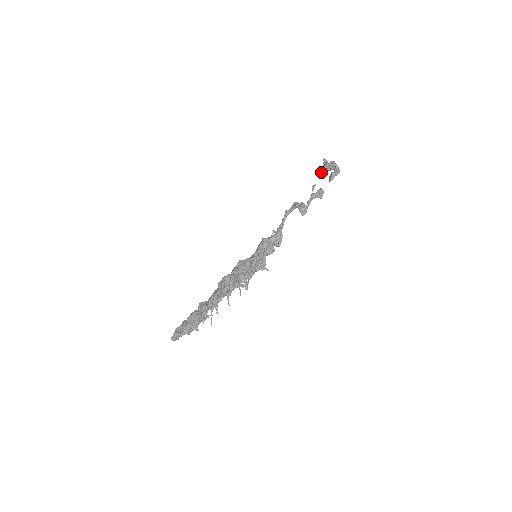
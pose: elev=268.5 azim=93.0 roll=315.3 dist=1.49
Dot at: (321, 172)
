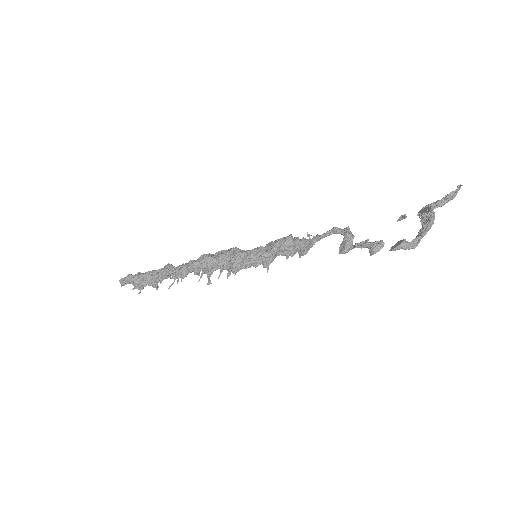
Dot at: (420, 211)
